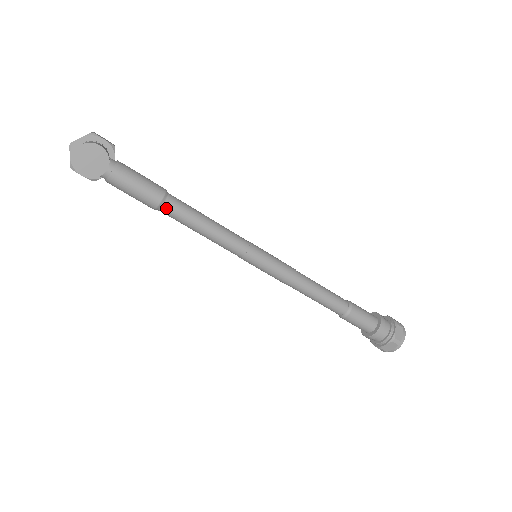
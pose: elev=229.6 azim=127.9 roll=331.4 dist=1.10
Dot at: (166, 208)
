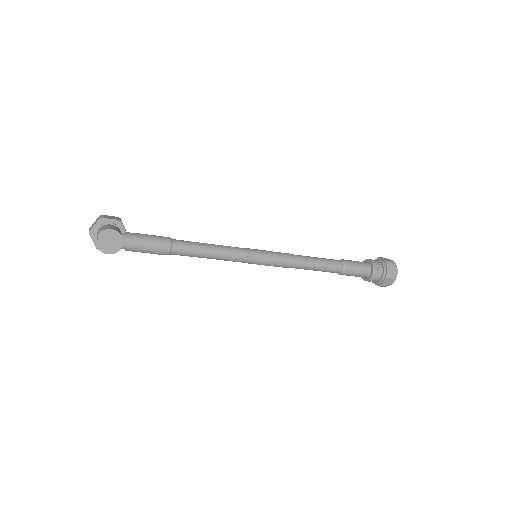
Dot at: (175, 252)
